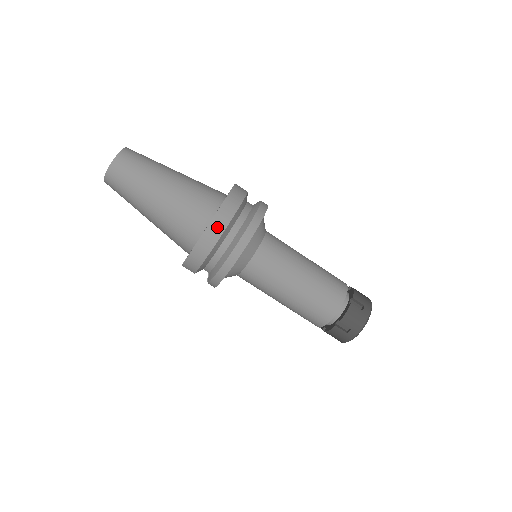
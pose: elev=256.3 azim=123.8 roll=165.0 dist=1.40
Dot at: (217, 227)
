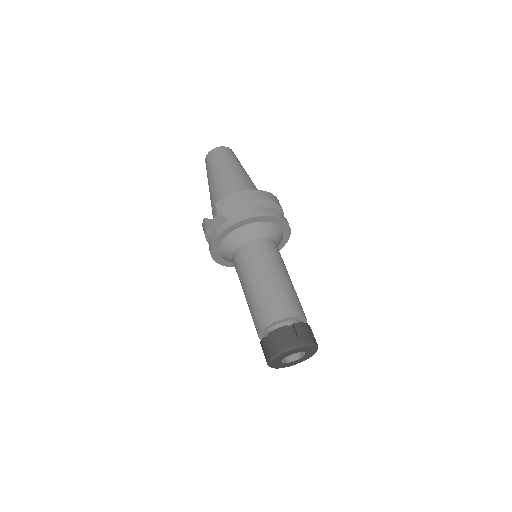
Dot at: (267, 196)
